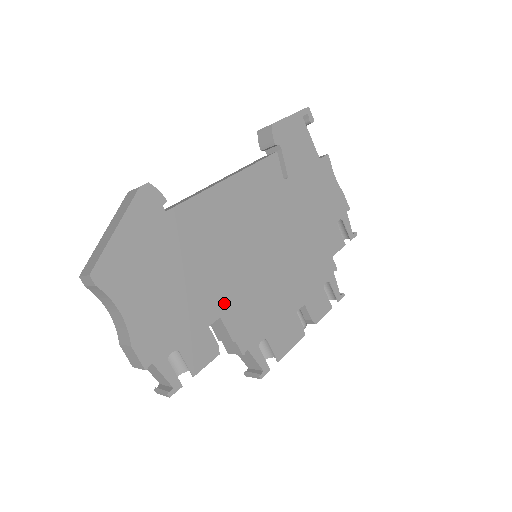
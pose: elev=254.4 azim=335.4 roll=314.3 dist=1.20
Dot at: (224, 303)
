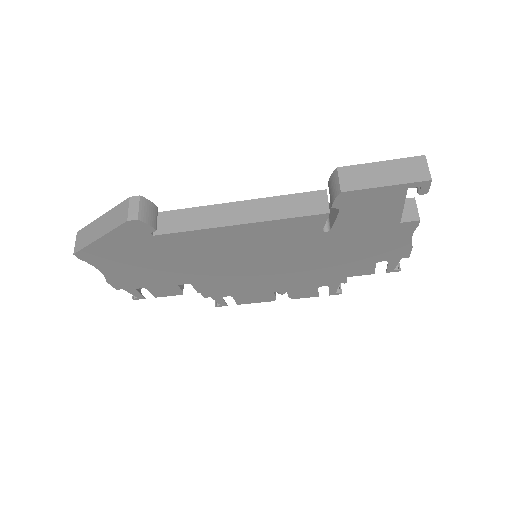
Dot at: (198, 279)
